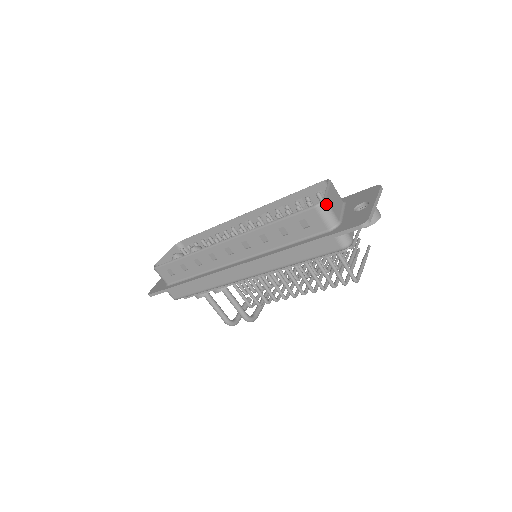
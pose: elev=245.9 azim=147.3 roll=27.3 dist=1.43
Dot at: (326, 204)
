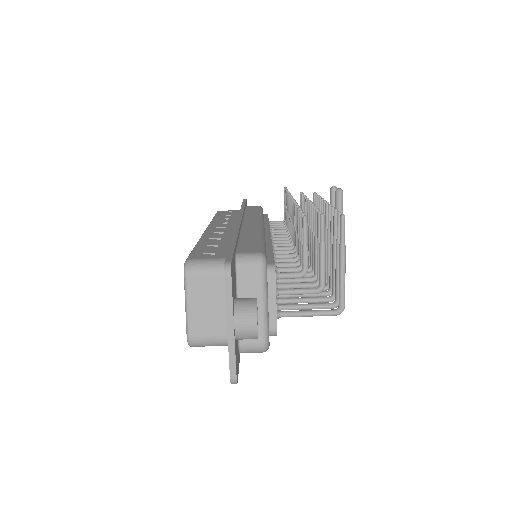
Dot at: (195, 342)
